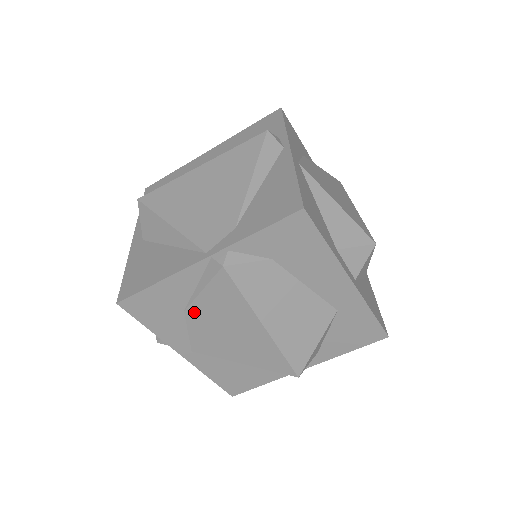
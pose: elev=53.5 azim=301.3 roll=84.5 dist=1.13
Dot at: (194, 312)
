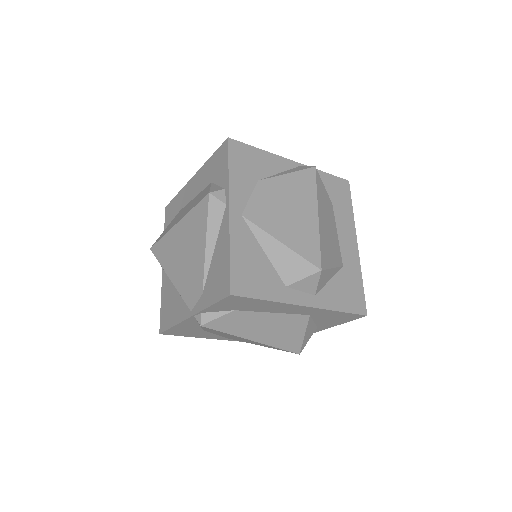
Dot at: (209, 331)
